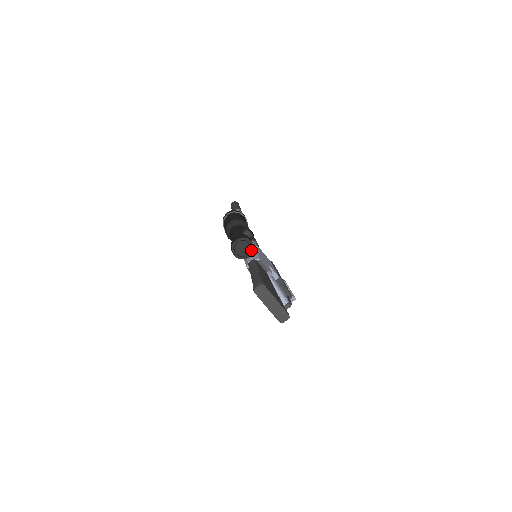
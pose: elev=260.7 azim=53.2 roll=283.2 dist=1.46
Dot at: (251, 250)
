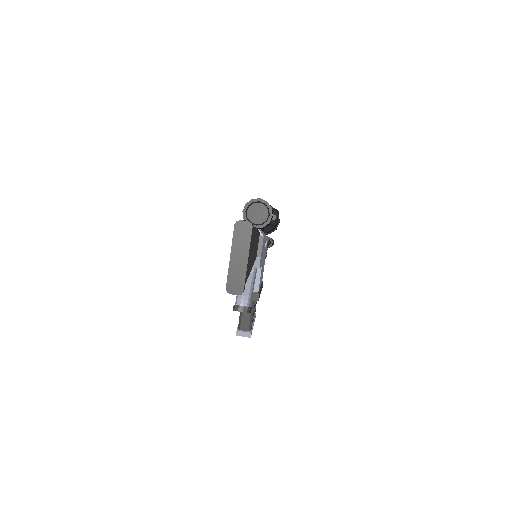
Dot at: (264, 223)
